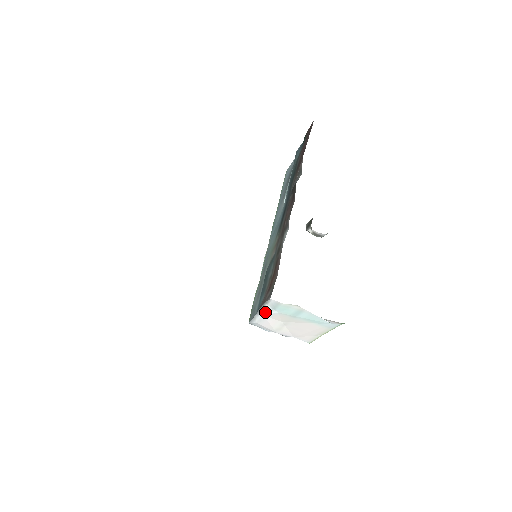
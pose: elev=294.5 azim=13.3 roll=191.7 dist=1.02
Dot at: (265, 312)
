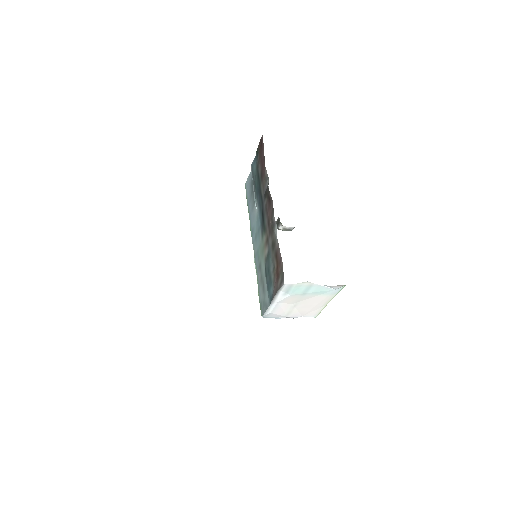
Dot at: (279, 299)
